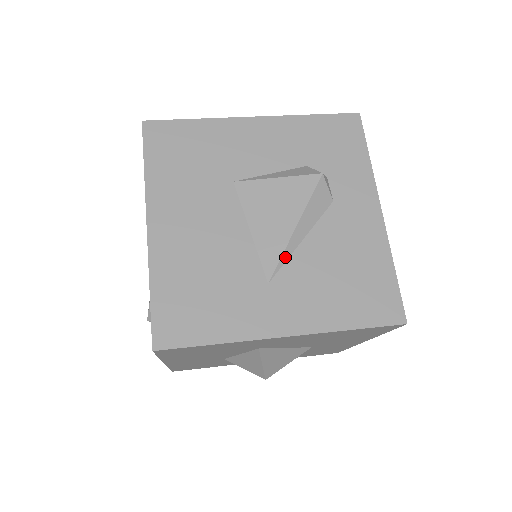
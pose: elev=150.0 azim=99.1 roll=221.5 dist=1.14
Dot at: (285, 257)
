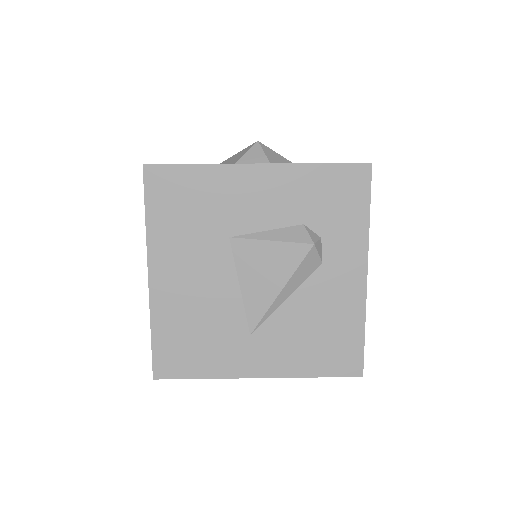
Dot at: (268, 314)
